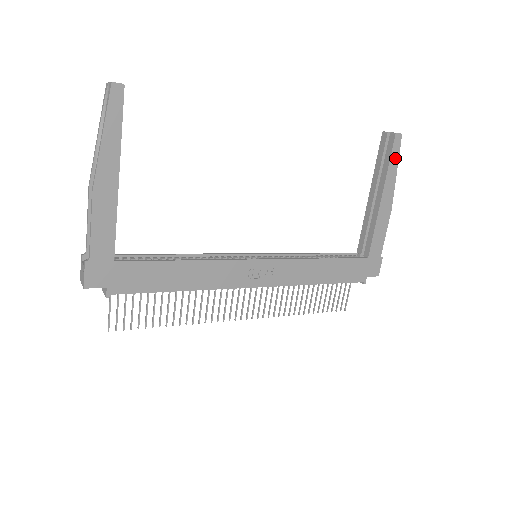
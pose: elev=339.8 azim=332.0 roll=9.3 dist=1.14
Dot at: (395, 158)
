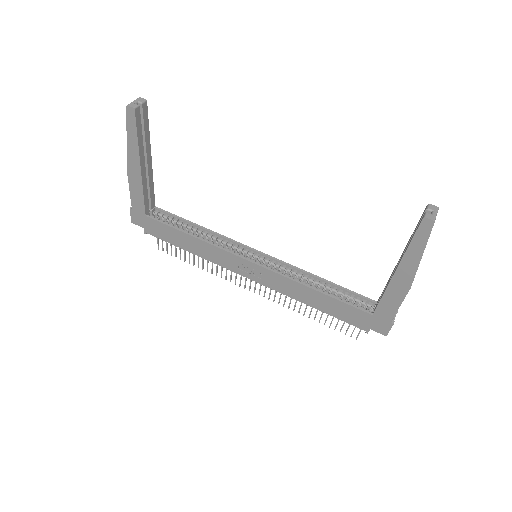
Dot at: (420, 242)
